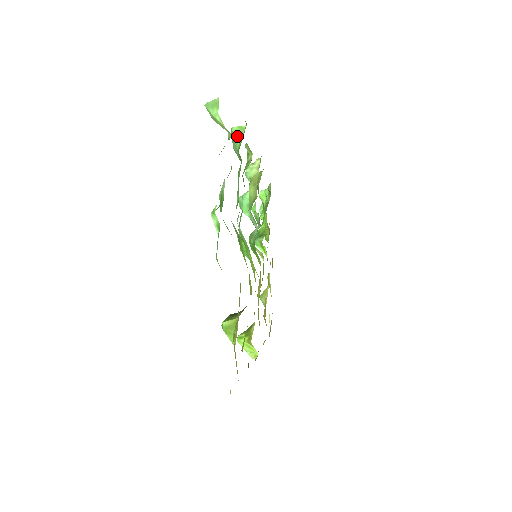
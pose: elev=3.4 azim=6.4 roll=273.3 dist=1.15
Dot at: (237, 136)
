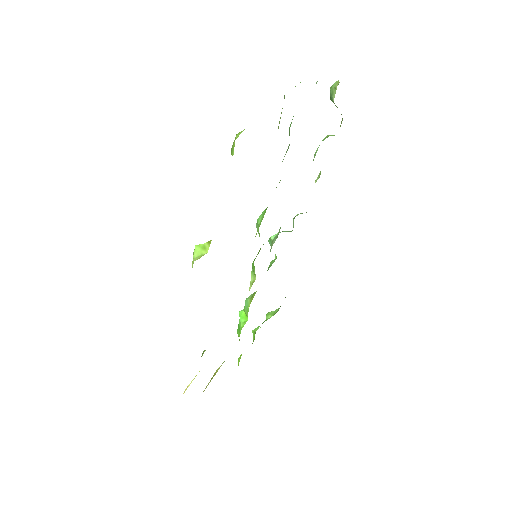
Dot at: (327, 137)
